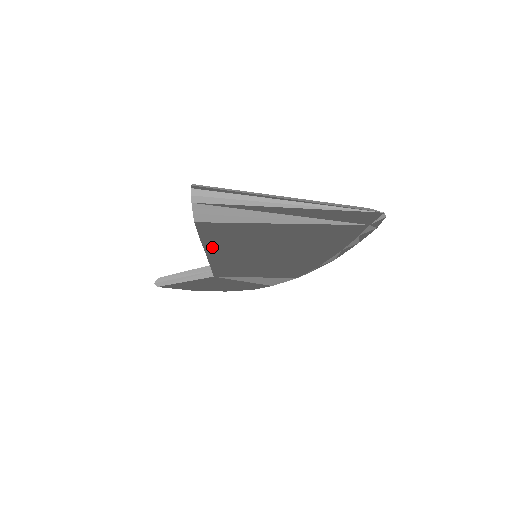
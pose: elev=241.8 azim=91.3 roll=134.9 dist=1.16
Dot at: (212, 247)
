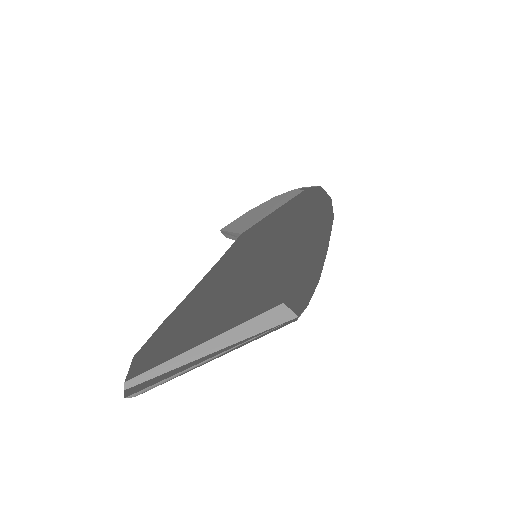
Dot at: occluded
